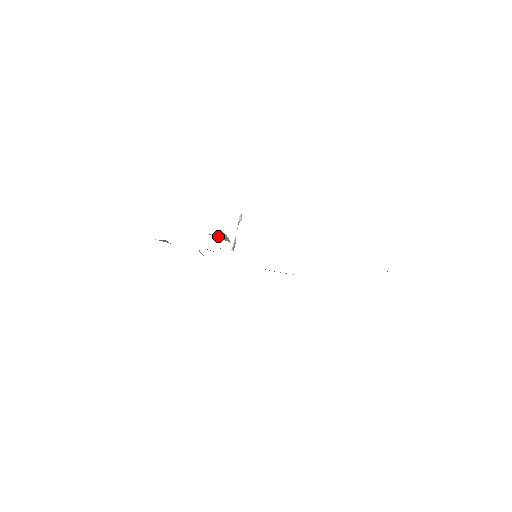
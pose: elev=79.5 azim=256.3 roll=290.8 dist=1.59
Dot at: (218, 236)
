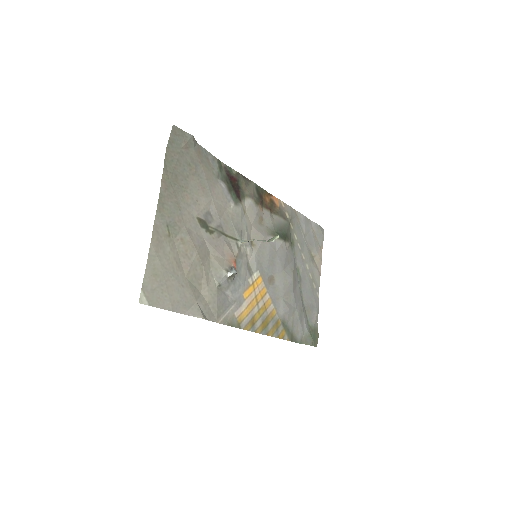
Dot at: (228, 275)
